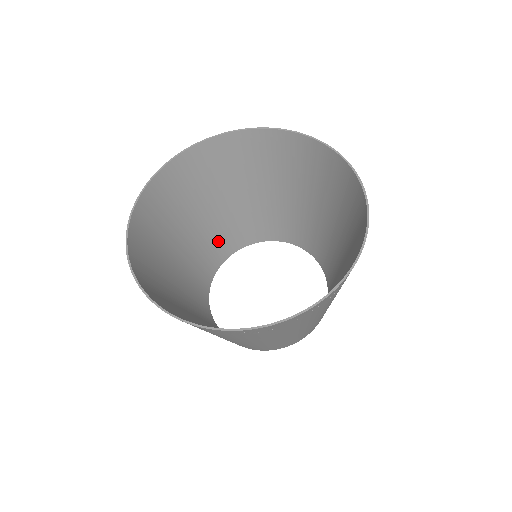
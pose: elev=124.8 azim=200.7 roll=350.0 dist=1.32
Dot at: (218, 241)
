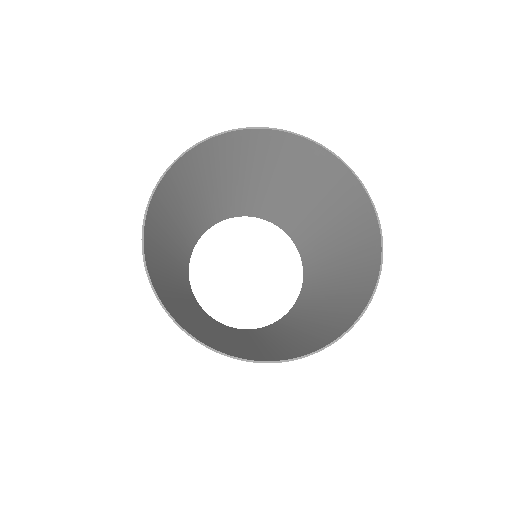
Dot at: (200, 221)
